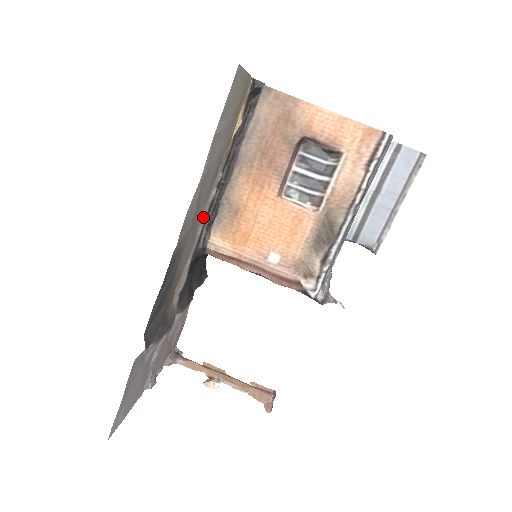
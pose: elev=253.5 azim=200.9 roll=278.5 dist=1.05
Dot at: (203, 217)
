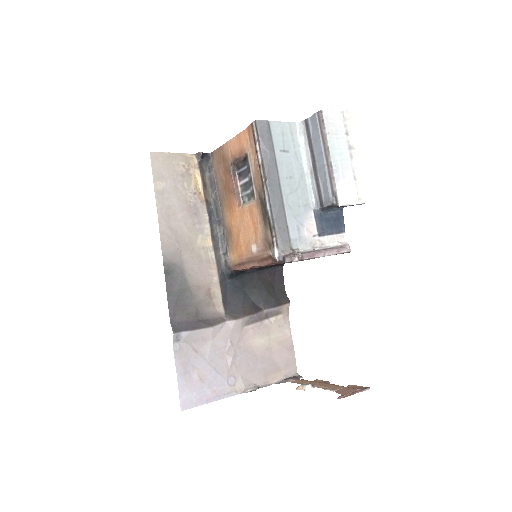
Dot at: (209, 245)
